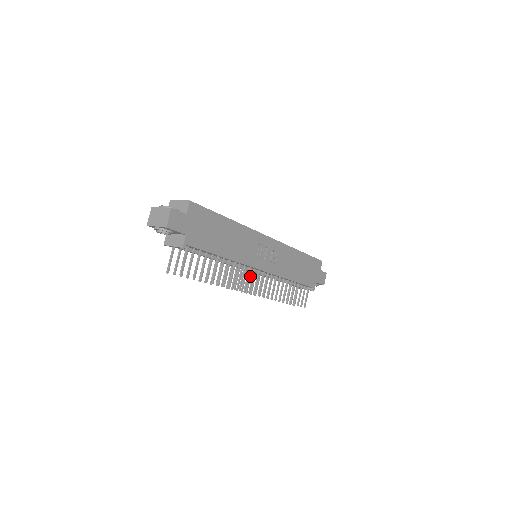
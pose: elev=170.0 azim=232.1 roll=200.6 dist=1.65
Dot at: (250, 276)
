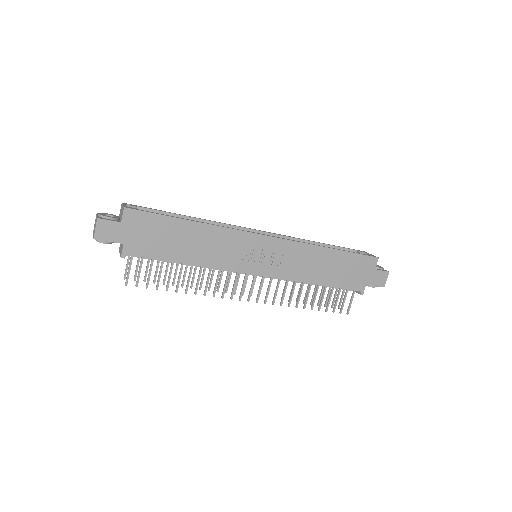
Dot at: occluded
